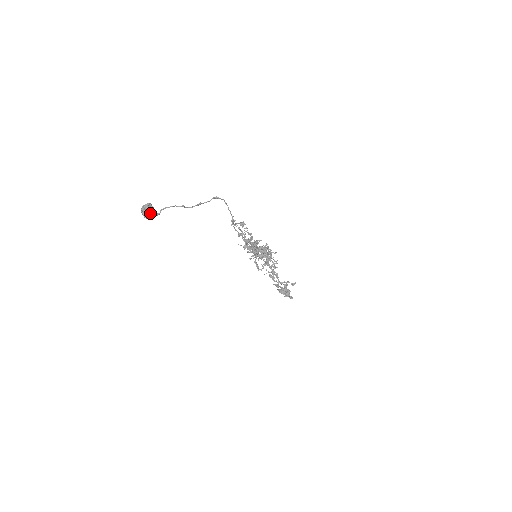
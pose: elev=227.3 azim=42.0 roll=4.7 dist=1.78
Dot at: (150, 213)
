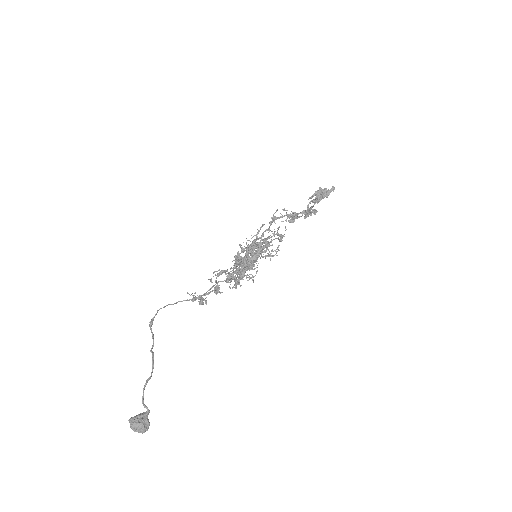
Dot at: (143, 425)
